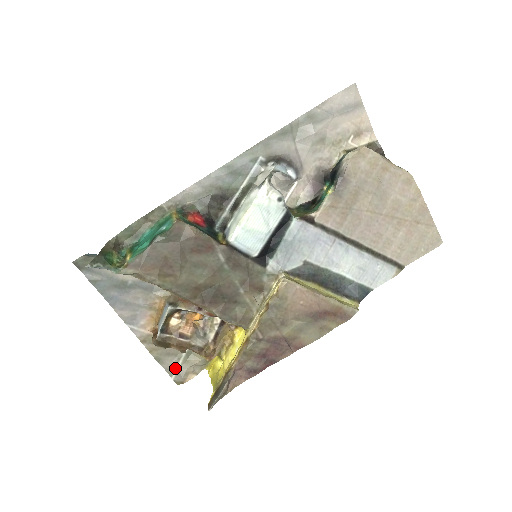
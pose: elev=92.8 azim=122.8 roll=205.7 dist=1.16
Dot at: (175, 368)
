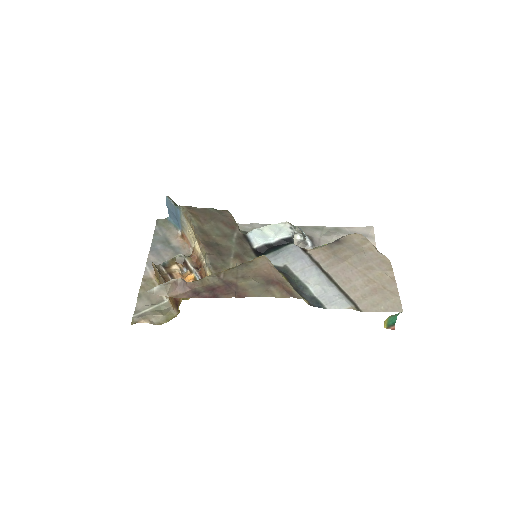
Dot at: (143, 311)
